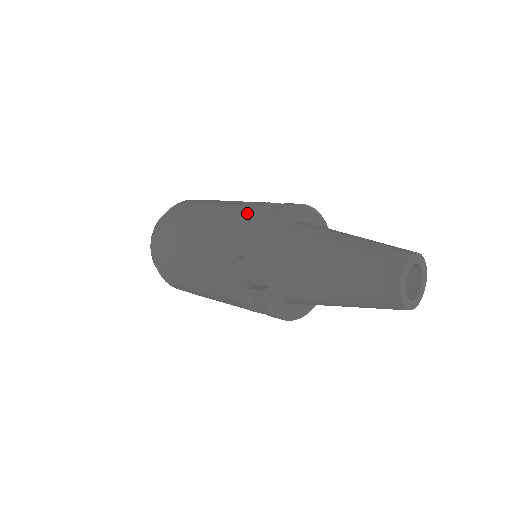
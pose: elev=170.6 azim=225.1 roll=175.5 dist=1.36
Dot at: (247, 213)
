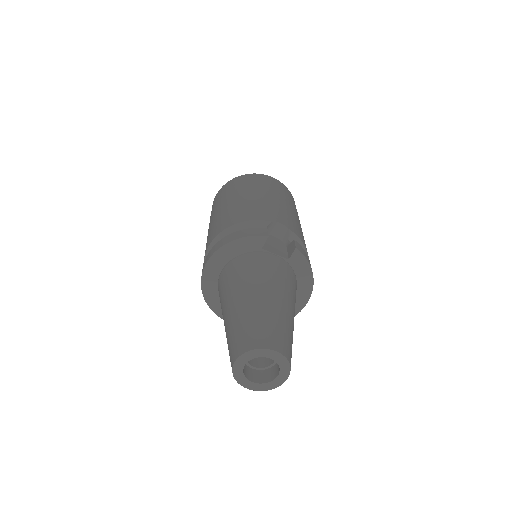
Dot at: occluded
